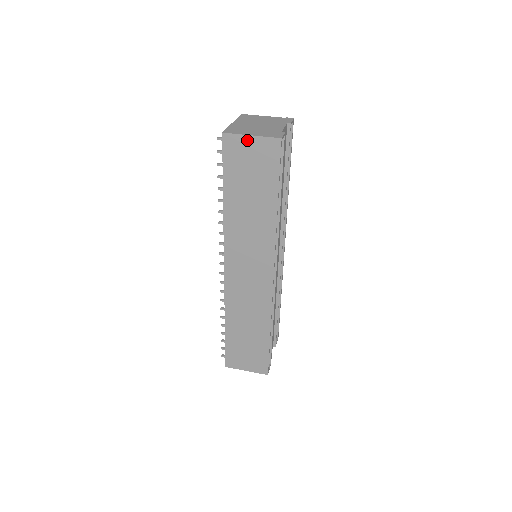
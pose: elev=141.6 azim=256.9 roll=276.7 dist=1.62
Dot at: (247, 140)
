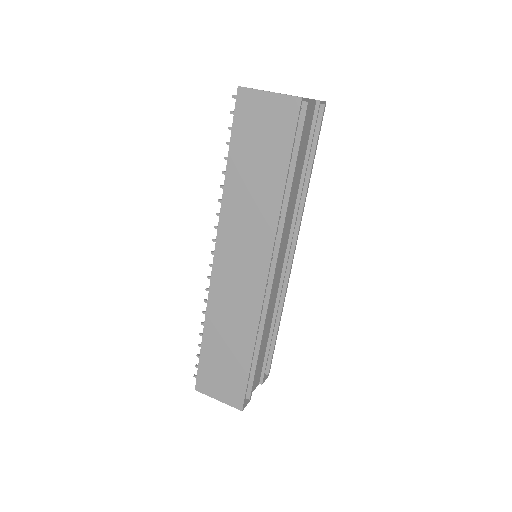
Dot at: (263, 97)
